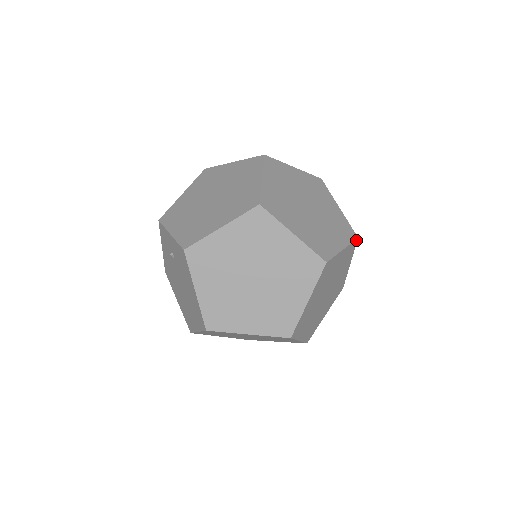
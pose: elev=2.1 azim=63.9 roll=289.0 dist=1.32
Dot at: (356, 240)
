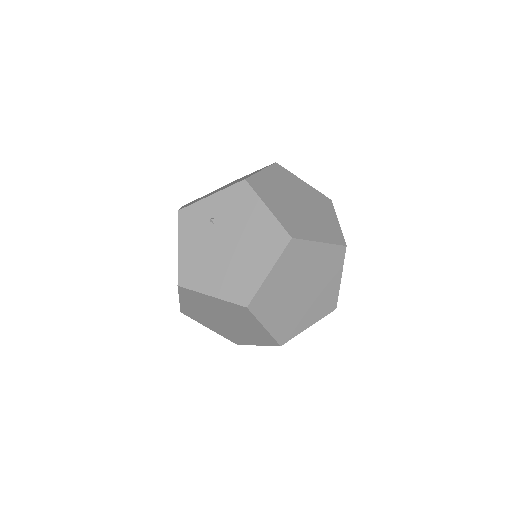
Dot at: occluded
